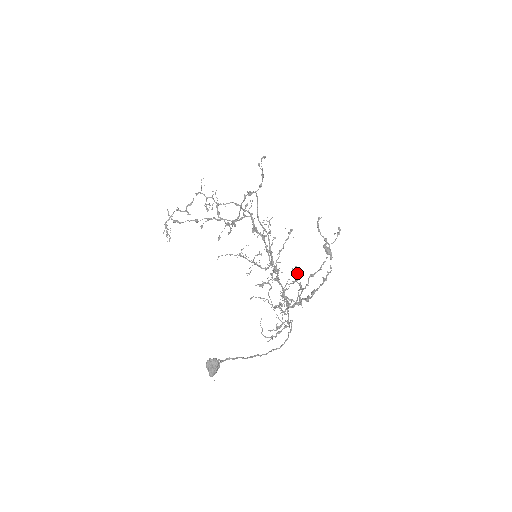
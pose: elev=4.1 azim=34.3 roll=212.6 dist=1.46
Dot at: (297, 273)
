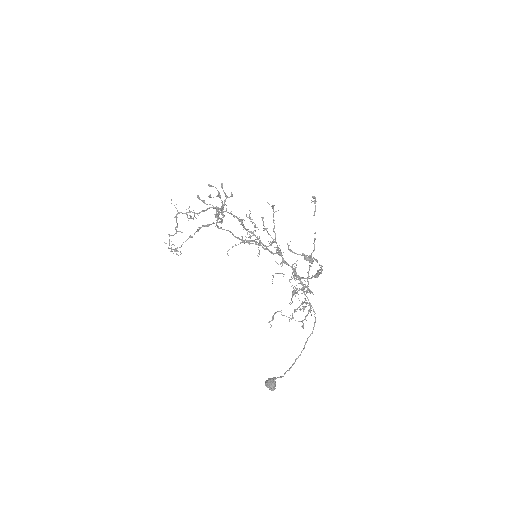
Dot at: occluded
